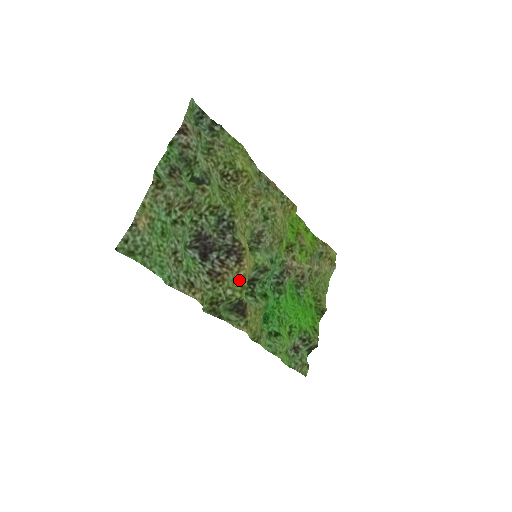
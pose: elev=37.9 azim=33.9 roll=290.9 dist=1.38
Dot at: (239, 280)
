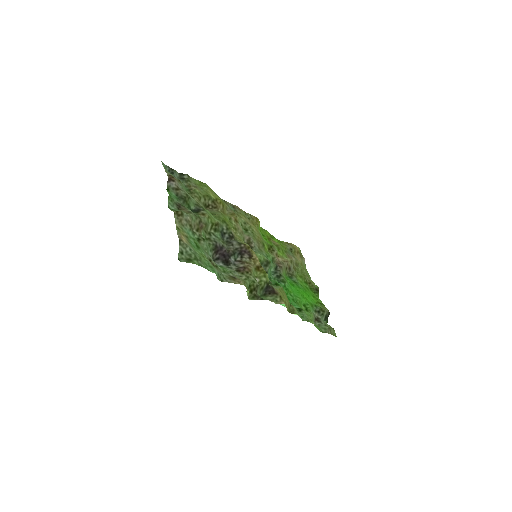
Dot at: (259, 269)
